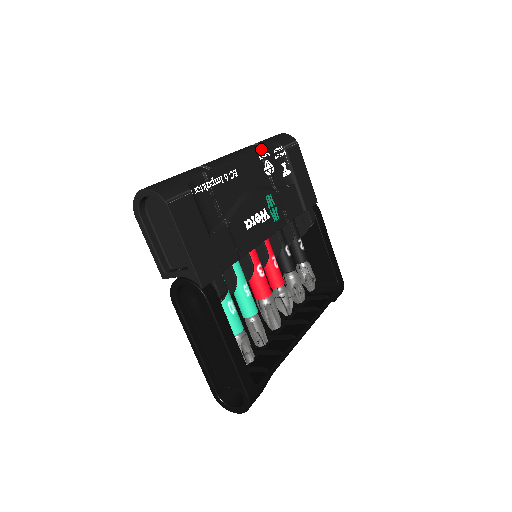
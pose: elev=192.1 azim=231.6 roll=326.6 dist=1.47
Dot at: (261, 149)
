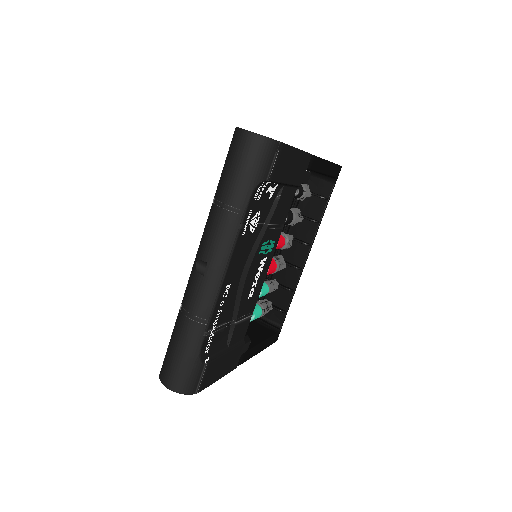
Dot at: (242, 224)
